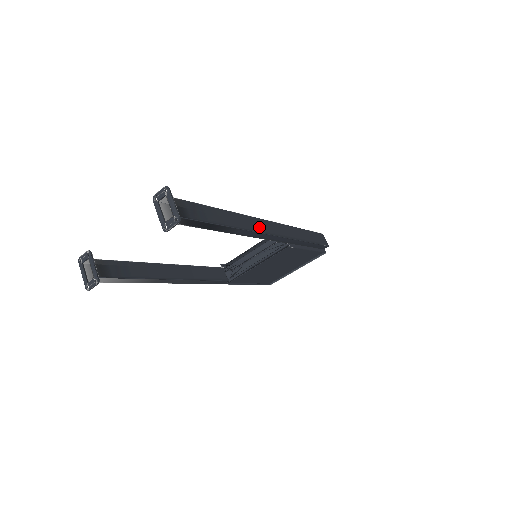
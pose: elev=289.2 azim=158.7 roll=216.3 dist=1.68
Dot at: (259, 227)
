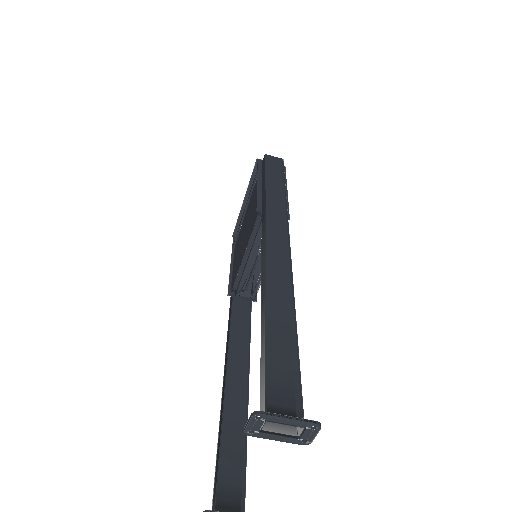
Dot at: (282, 259)
